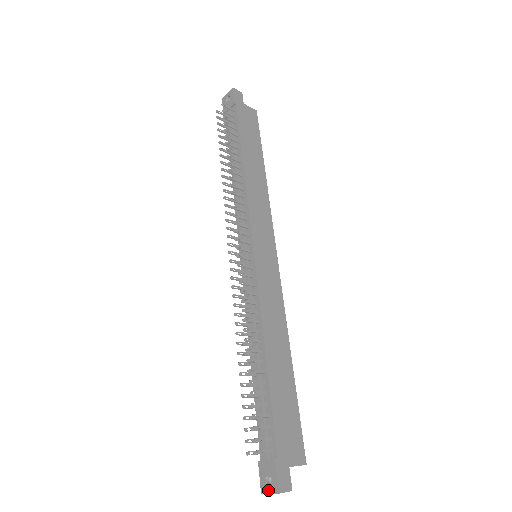
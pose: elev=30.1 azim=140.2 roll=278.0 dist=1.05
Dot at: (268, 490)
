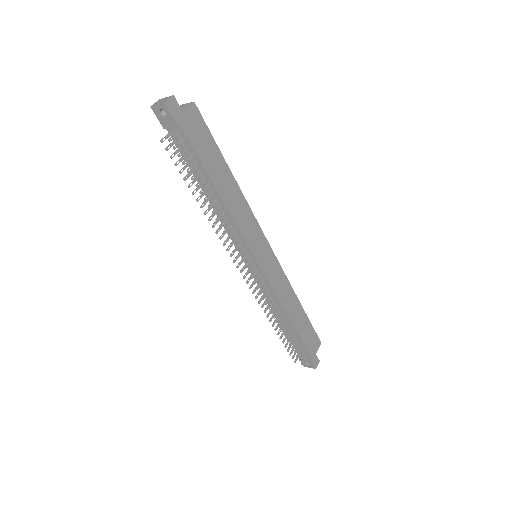
Dot at: (308, 367)
